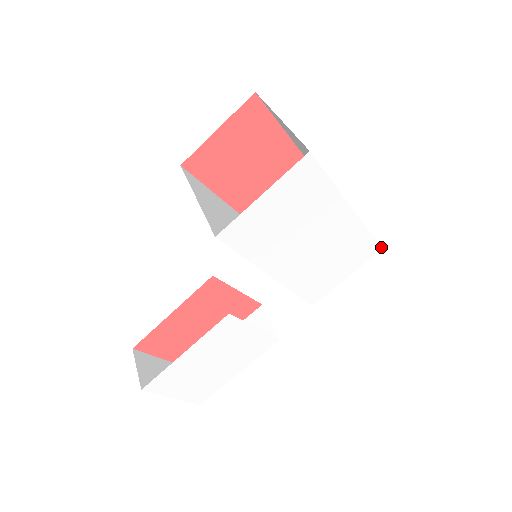
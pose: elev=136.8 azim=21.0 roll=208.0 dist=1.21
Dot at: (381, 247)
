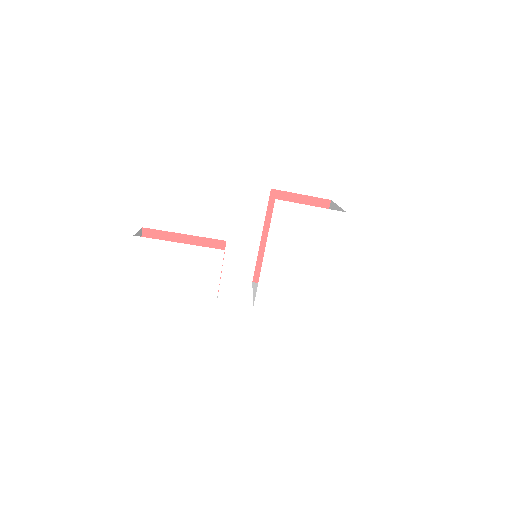
Dot at: (317, 316)
